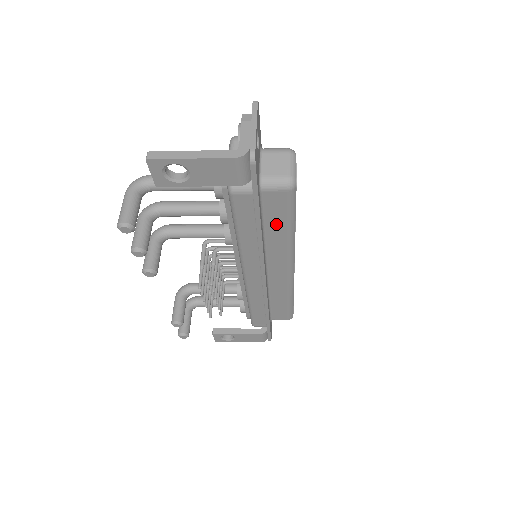
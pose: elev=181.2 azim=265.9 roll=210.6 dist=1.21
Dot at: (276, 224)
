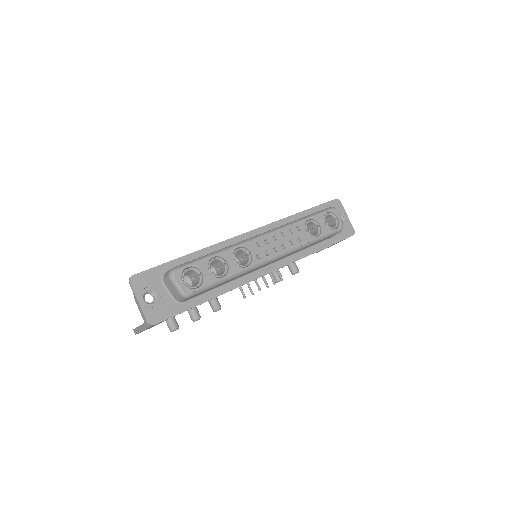
Dot at: occluded
